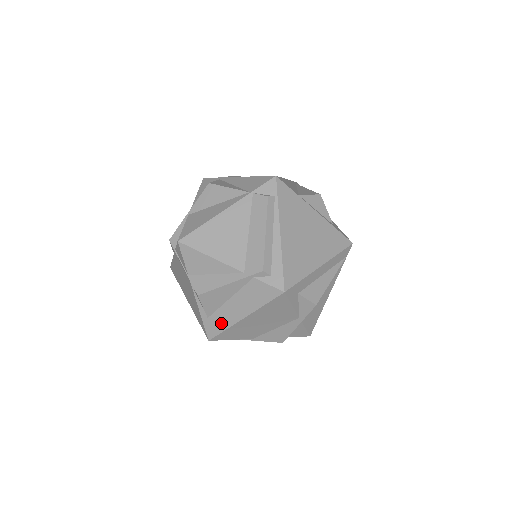
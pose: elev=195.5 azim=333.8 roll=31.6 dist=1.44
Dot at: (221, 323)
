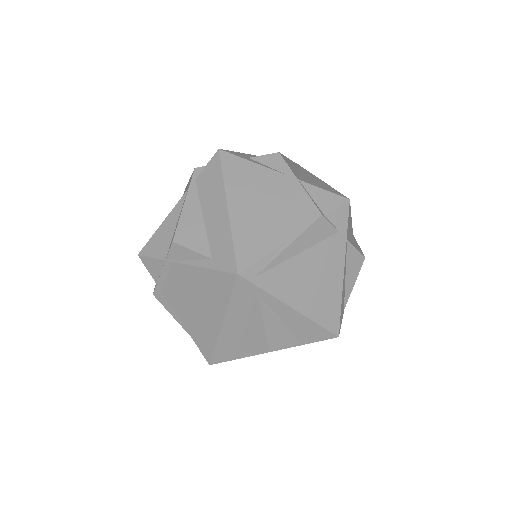
Dot at: (223, 242)
